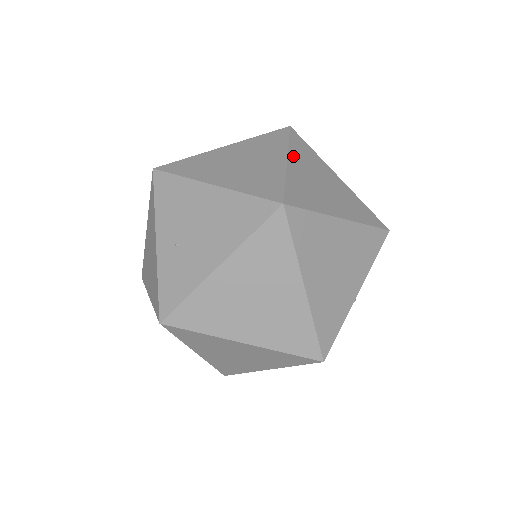
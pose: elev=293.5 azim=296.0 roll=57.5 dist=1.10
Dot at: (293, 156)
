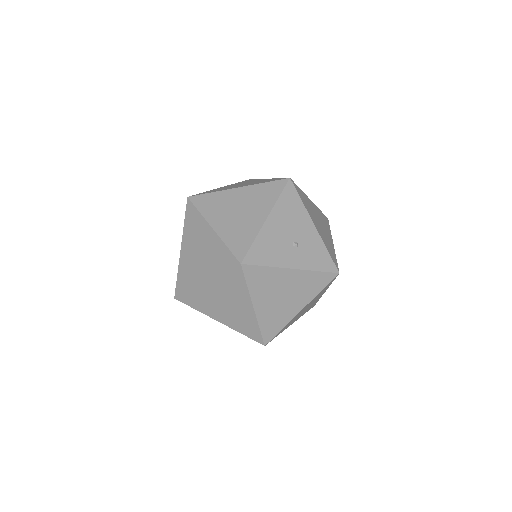
Dot at: (256, 299)
